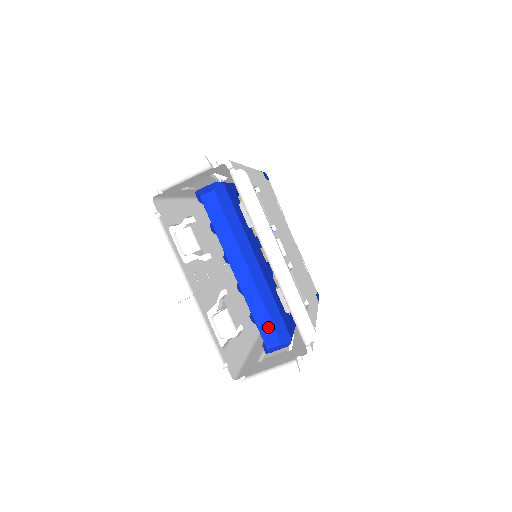
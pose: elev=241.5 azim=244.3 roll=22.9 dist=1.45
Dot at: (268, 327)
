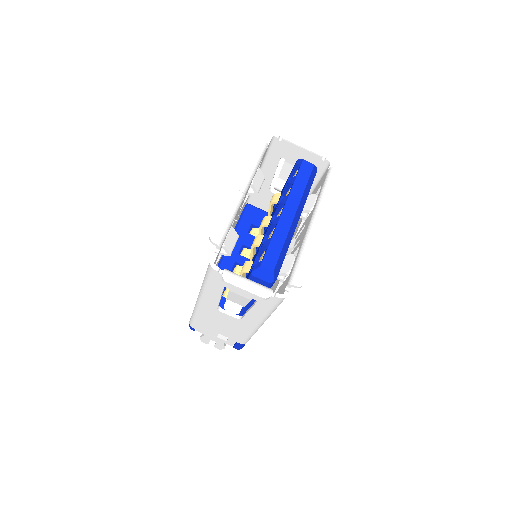
Dot at: (275, 254)
